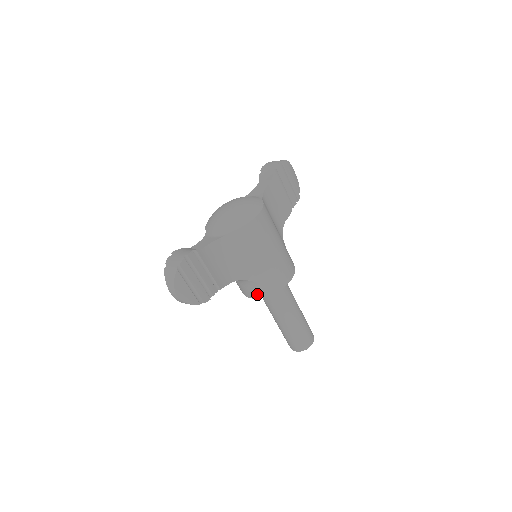
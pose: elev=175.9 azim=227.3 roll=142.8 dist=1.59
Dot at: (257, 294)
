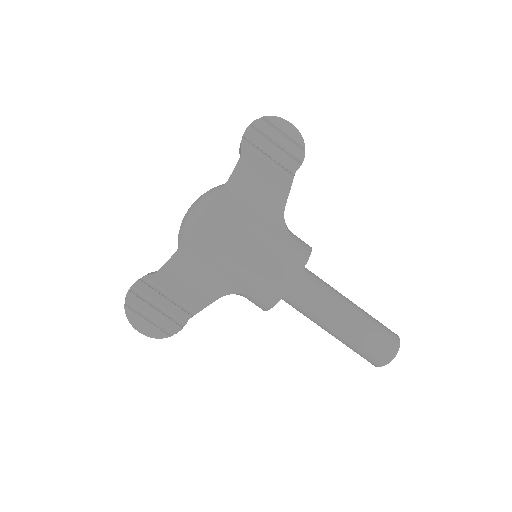
Dot at: (261, 306)
